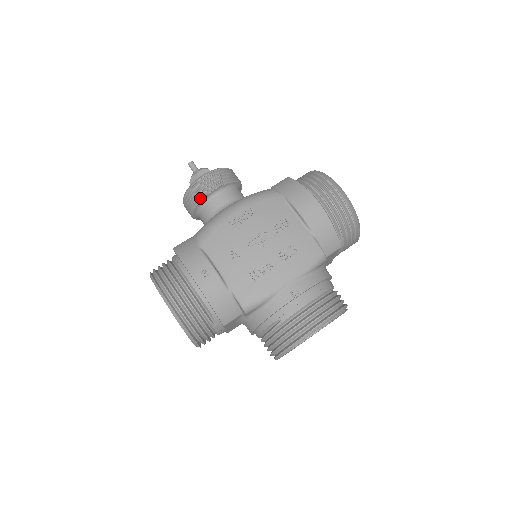
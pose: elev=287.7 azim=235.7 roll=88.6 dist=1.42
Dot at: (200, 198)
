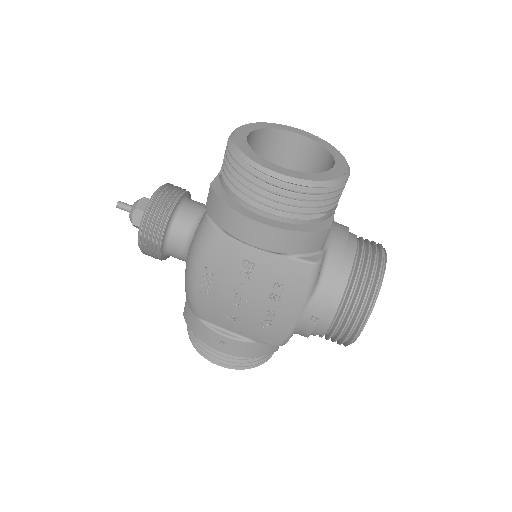
Dot at: (158, 257)
